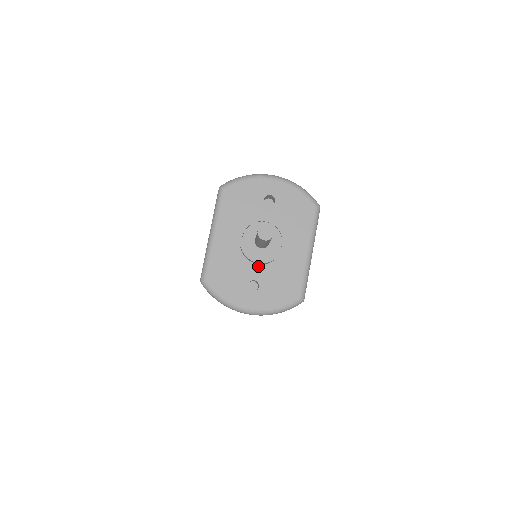
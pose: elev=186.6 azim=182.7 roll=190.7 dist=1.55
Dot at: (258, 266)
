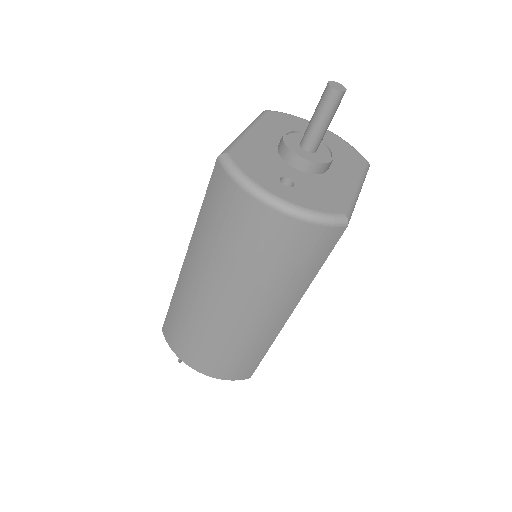
Dot at: (296, 170)
